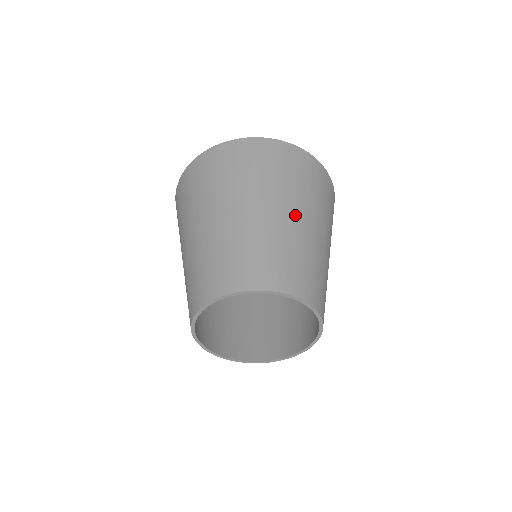
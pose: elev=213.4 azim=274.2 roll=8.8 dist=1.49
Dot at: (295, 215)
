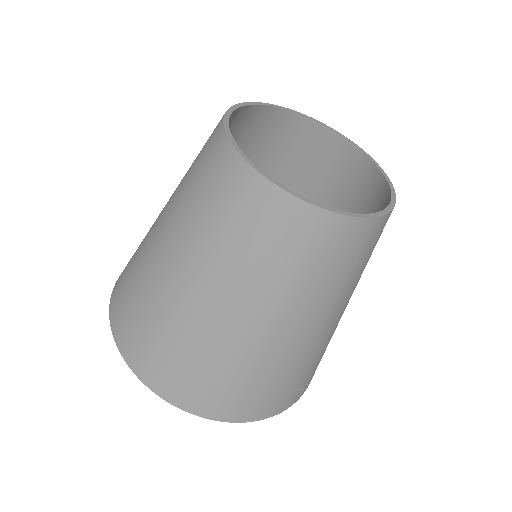
Dot at: occluded
